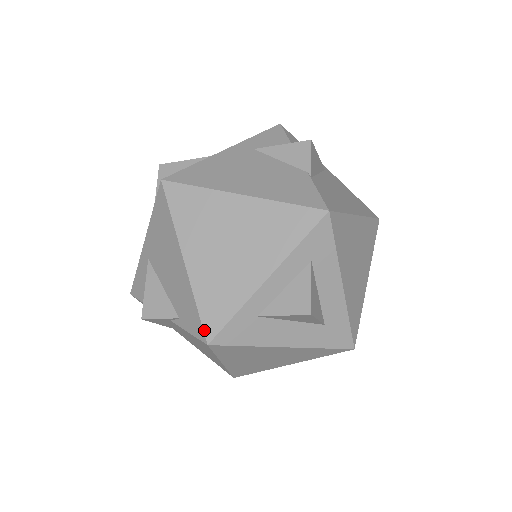
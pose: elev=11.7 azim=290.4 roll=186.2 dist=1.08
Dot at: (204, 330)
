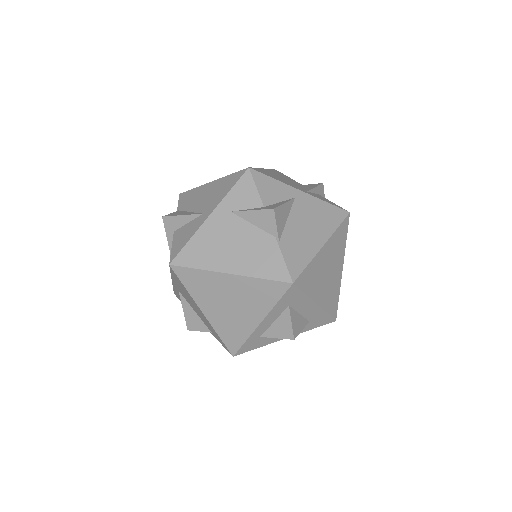
Dot at: (228, 349)
